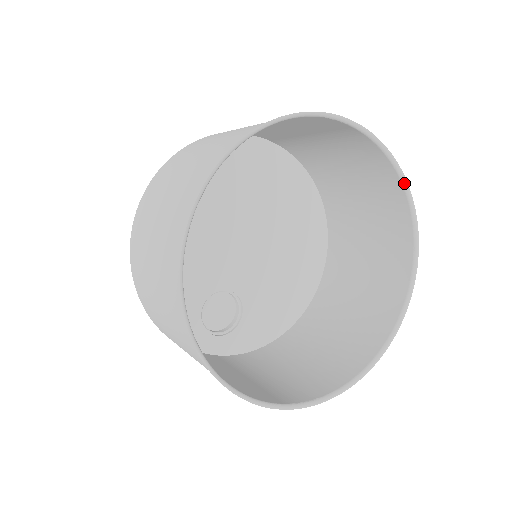
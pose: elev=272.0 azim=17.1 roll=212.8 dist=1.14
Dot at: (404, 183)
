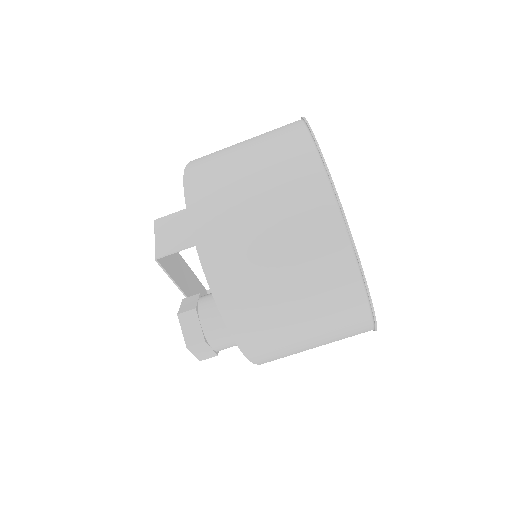
Dot at: occluded
